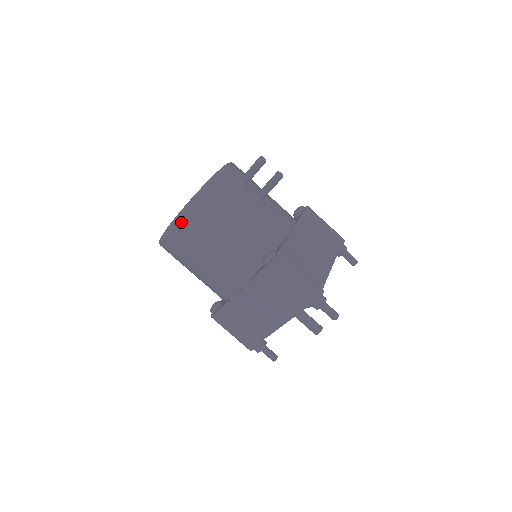
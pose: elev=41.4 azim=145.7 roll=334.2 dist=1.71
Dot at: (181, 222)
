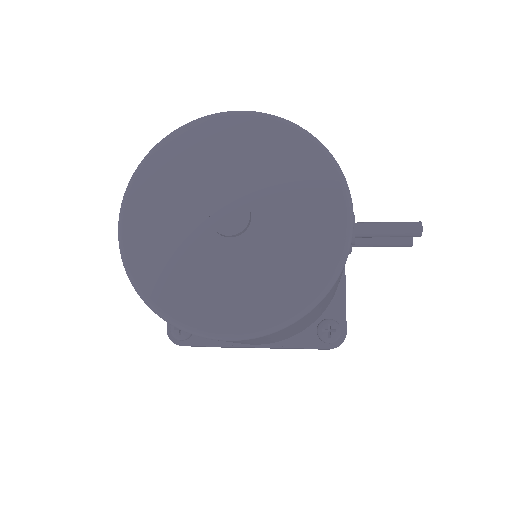
Dot at: (263, 337)
